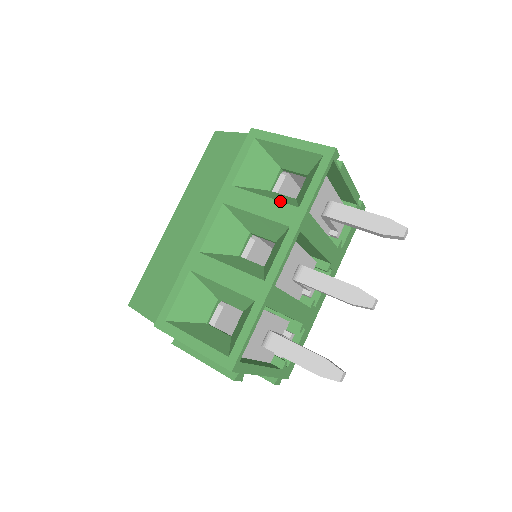
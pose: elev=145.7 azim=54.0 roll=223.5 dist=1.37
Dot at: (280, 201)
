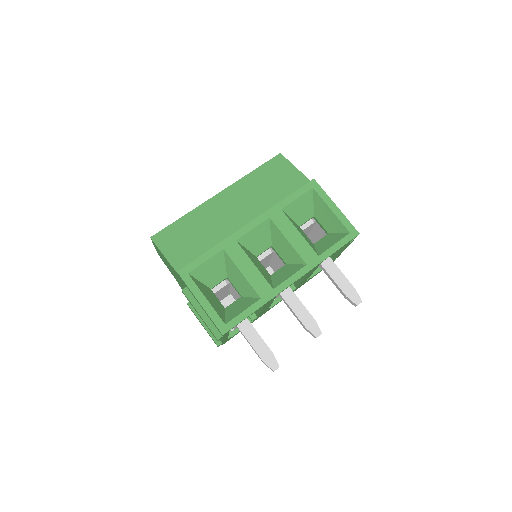
Dot at: (309, 243)
